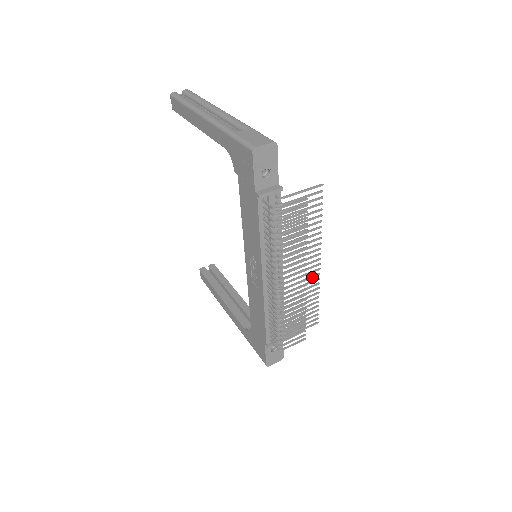
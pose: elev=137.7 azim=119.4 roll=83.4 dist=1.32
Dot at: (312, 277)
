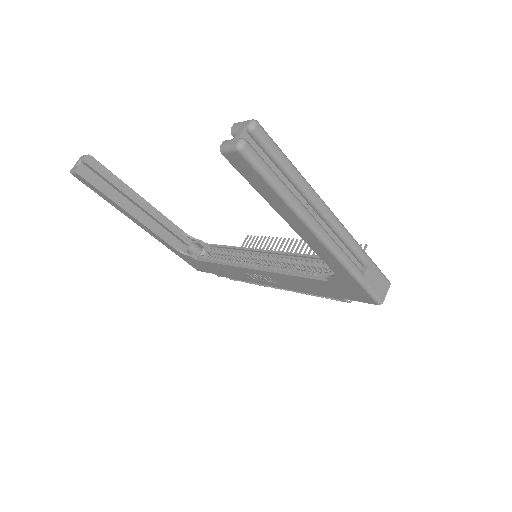
Dot at: occluded
